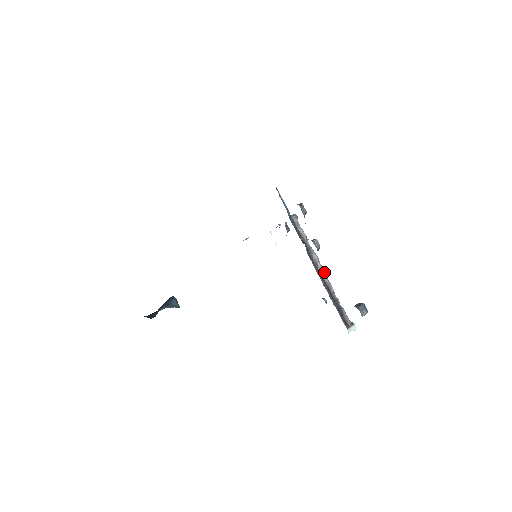
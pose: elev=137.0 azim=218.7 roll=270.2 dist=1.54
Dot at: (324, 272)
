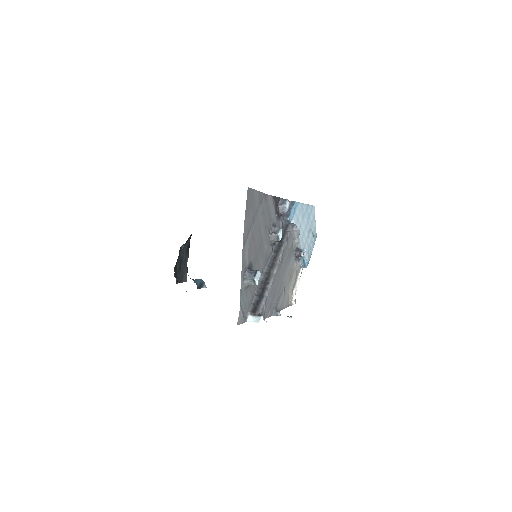
Dot at: (276, 265)
